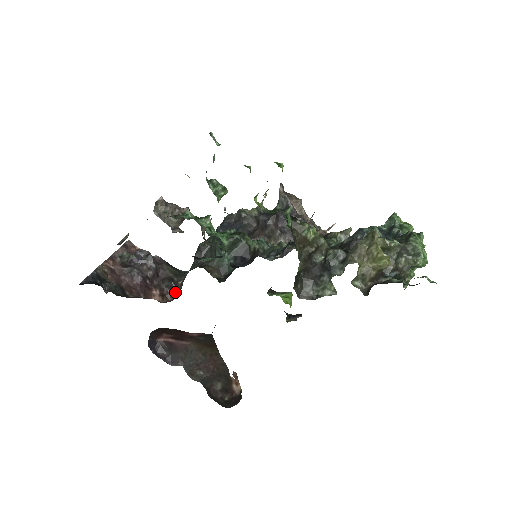
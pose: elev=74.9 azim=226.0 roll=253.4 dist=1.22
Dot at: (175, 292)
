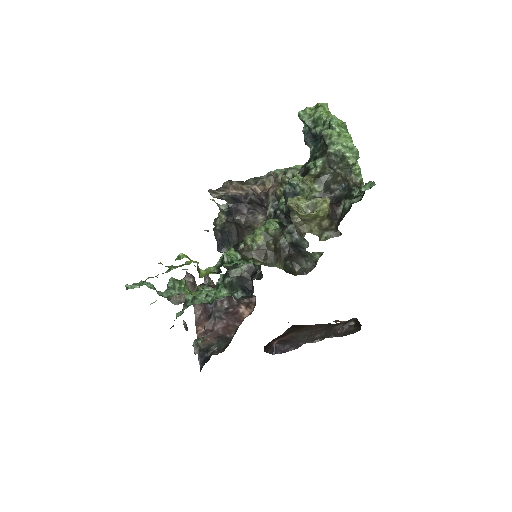
Dot at: occluded
